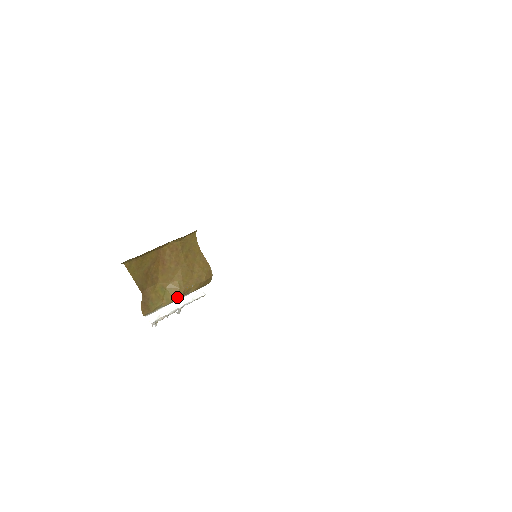
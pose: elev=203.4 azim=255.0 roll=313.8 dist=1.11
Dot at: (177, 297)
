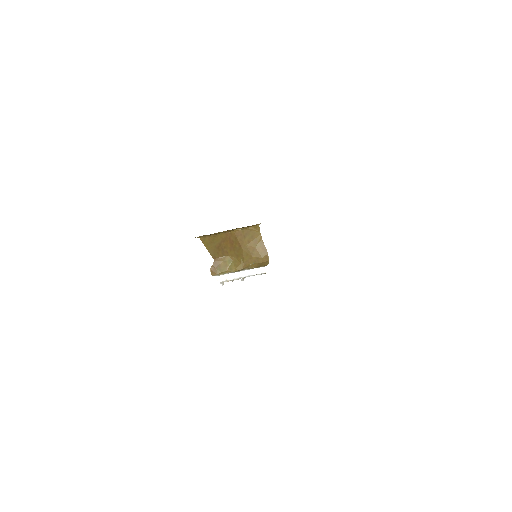
Dot at: (238, 269)
